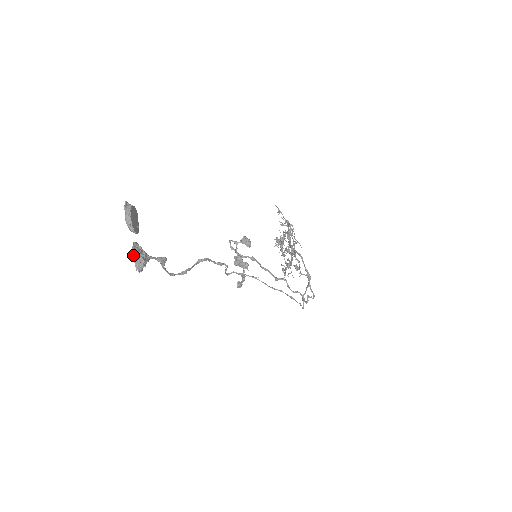
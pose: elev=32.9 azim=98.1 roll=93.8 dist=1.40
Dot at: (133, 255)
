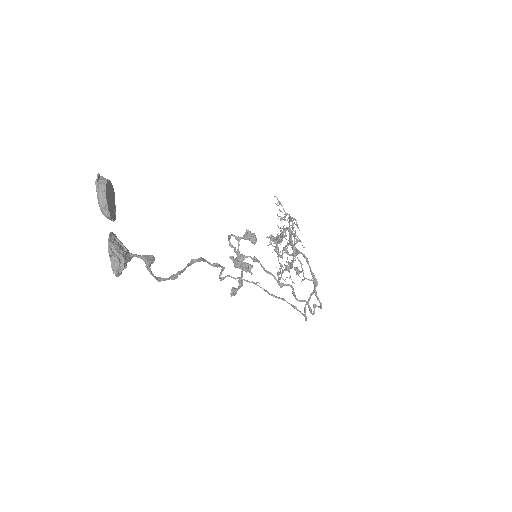
Dot at: (109, 251)
